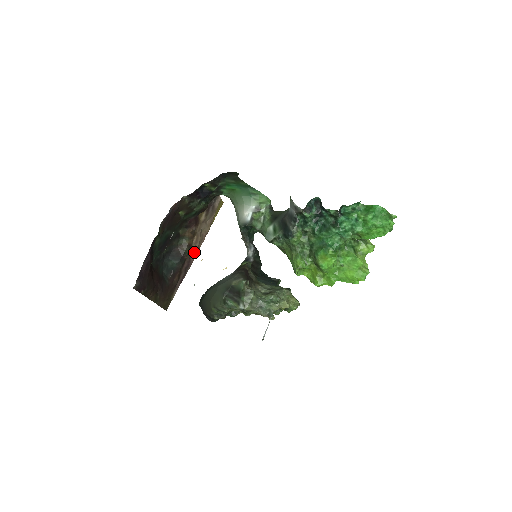
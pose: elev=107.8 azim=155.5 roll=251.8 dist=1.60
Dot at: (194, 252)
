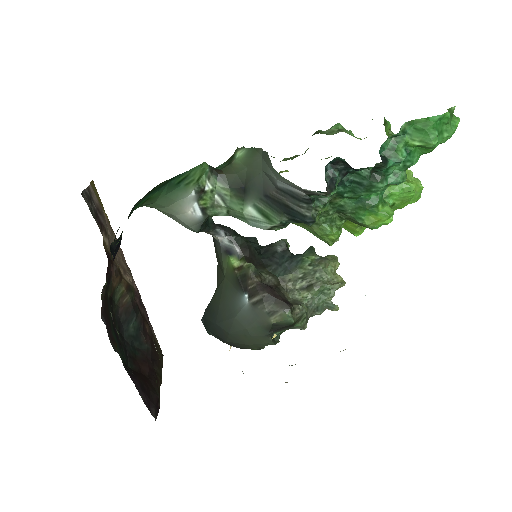
Dot at: occluded
